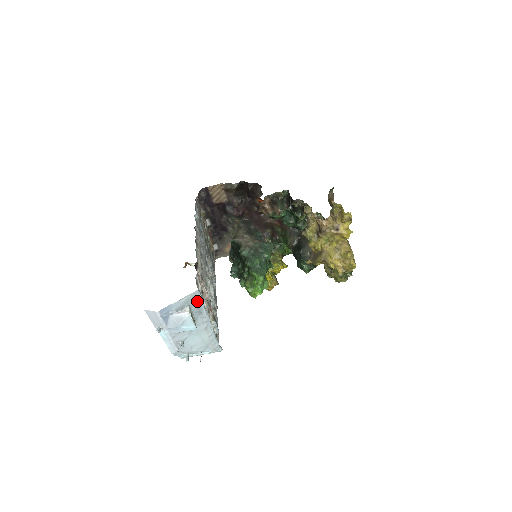
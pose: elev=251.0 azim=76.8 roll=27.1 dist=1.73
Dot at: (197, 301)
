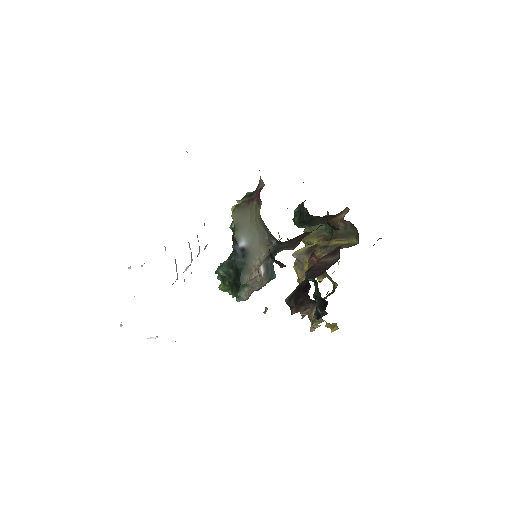
Dot at: occluded
